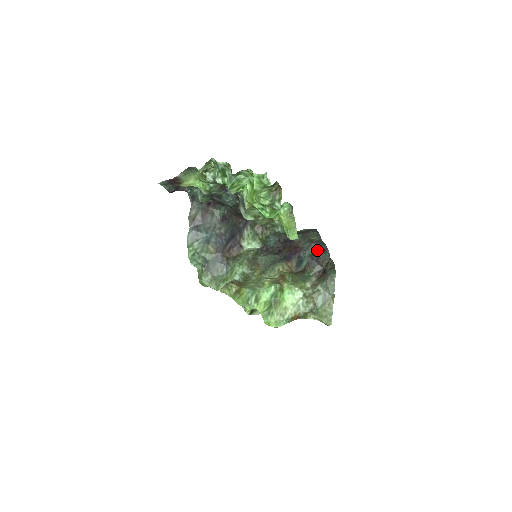
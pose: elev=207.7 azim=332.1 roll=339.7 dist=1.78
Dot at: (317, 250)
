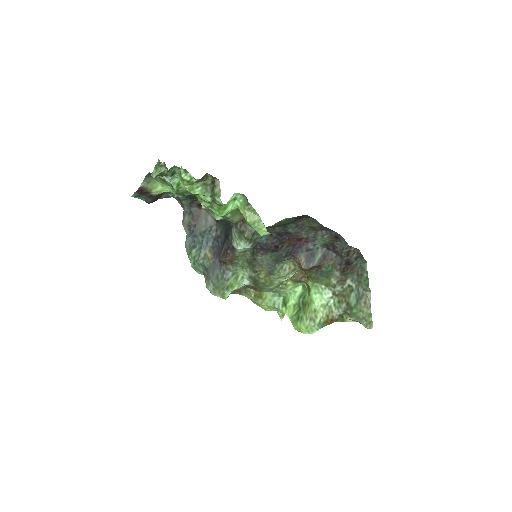
Dot at: (328, 238)
